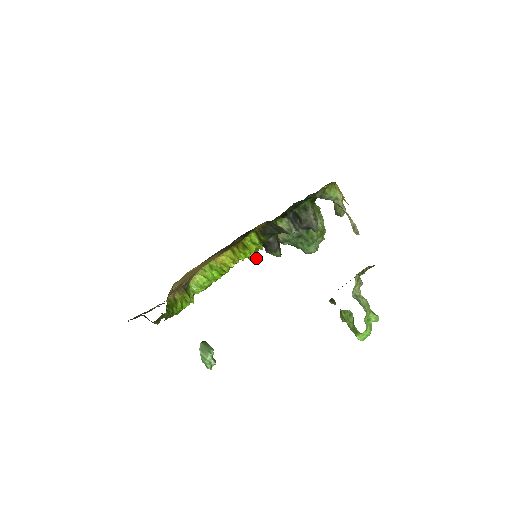
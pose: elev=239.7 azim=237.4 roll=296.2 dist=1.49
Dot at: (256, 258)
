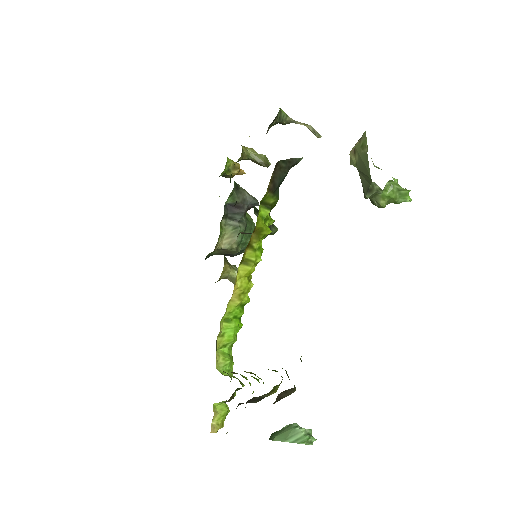
Dot at: occluded
